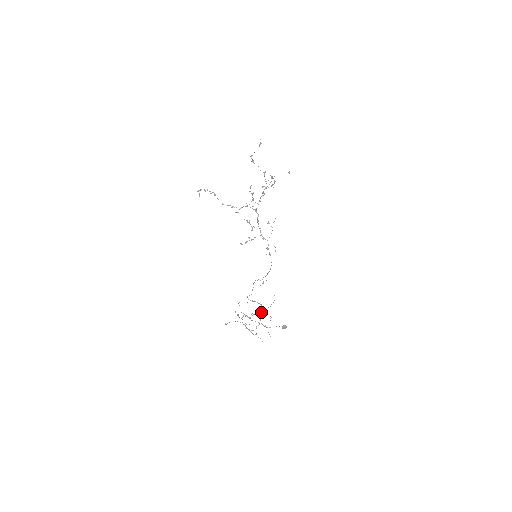
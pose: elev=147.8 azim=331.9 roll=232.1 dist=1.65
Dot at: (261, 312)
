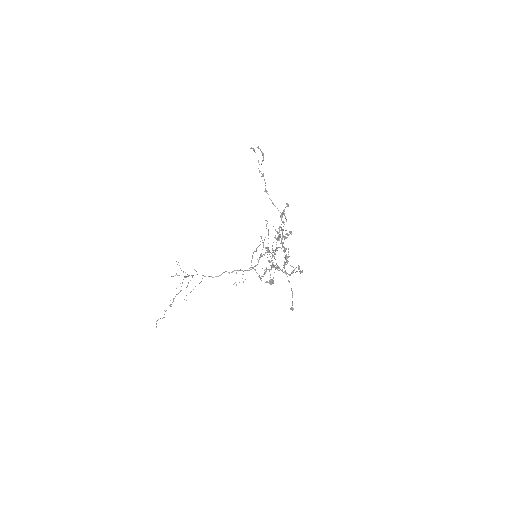
Dot at: occluded
